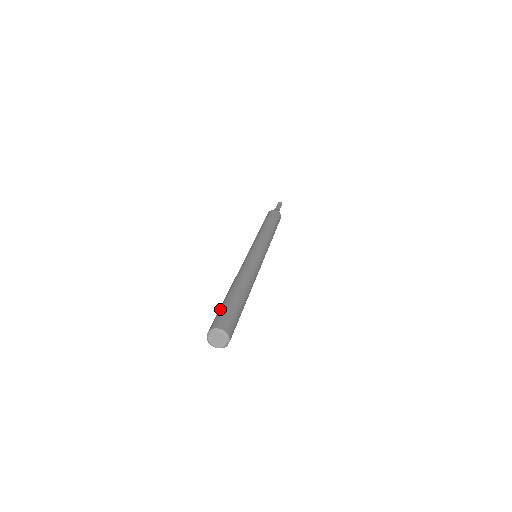
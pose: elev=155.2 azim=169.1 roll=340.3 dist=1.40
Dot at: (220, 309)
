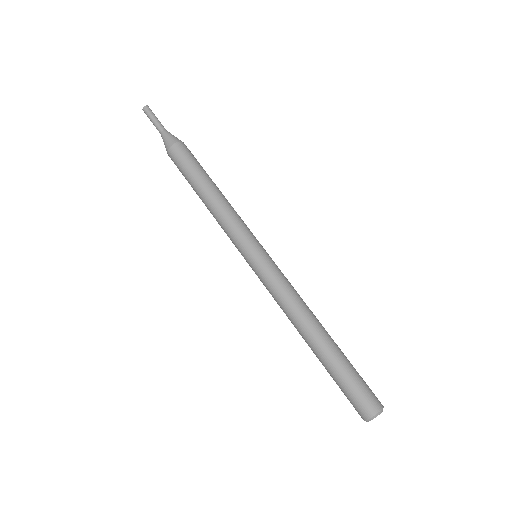
Dot at: (342, 385)
